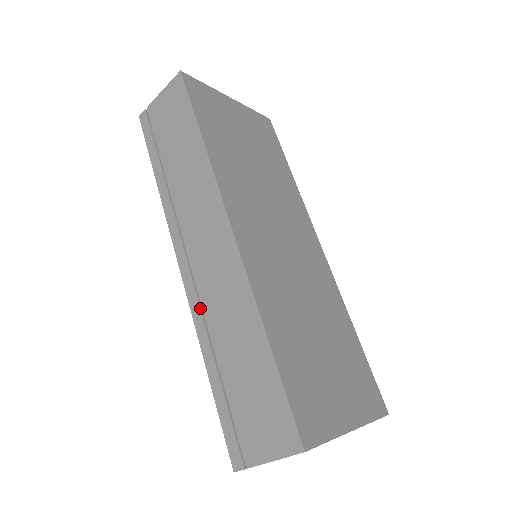
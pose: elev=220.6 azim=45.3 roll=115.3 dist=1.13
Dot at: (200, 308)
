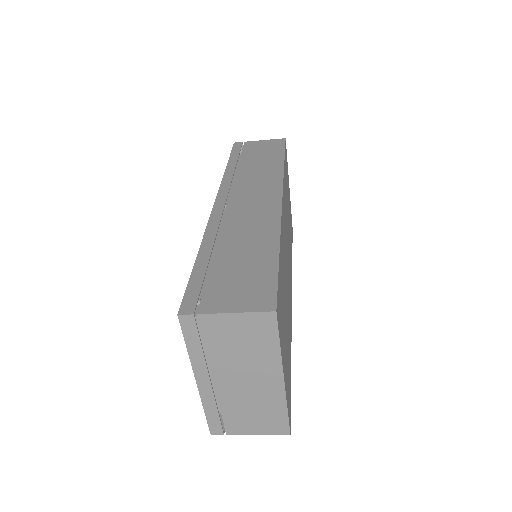
Dot at: occluded
